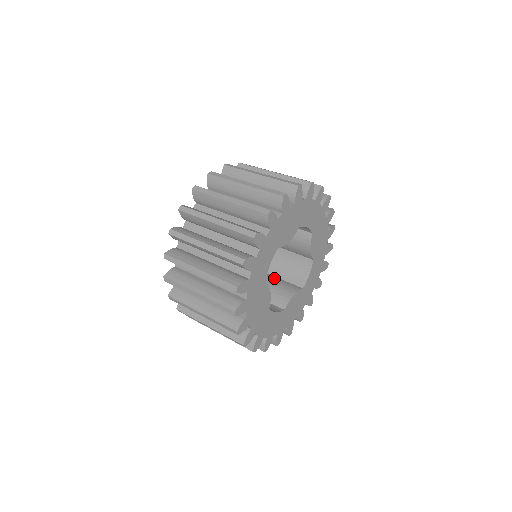
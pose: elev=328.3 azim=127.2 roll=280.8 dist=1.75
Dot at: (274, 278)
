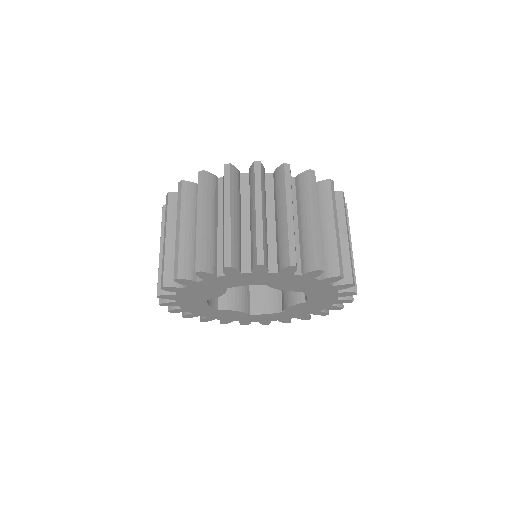
Dot at: occluded
